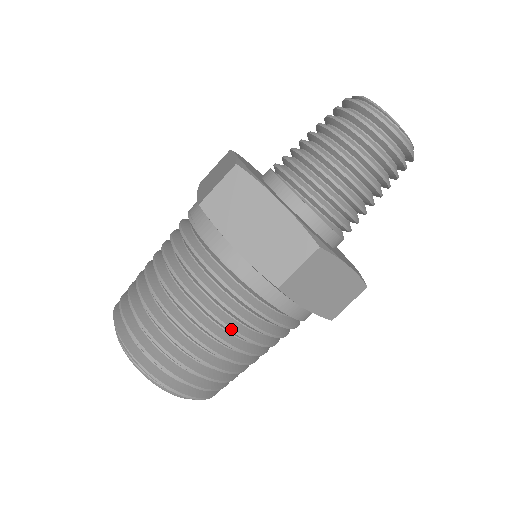
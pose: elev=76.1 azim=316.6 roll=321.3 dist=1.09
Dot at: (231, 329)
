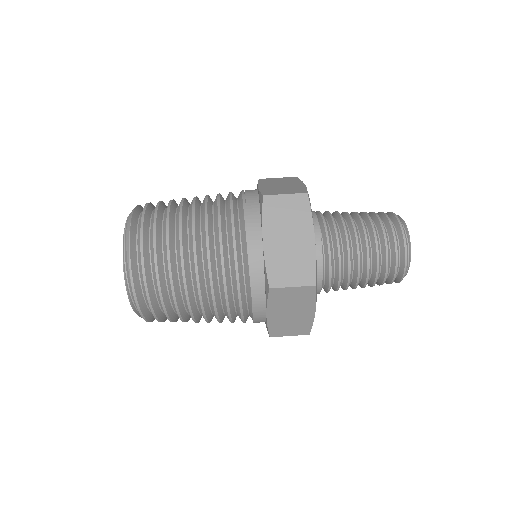
Dot at: (212, 288)
